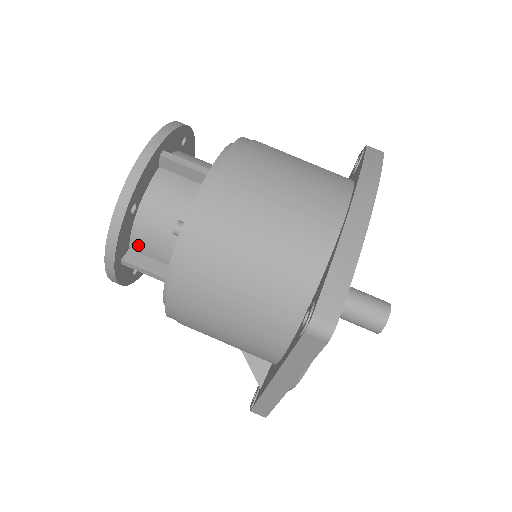
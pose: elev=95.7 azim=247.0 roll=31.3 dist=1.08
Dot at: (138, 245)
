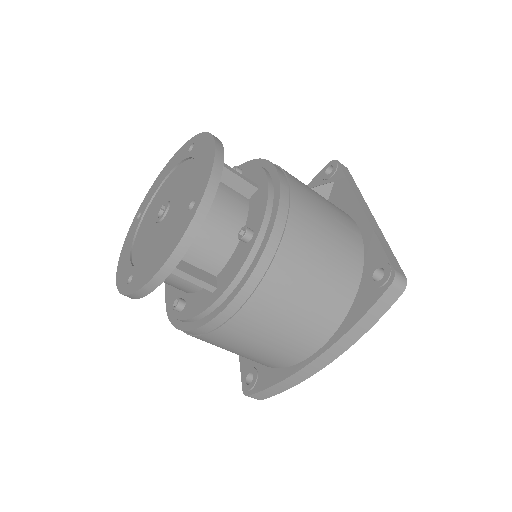
Dot at: occluded
